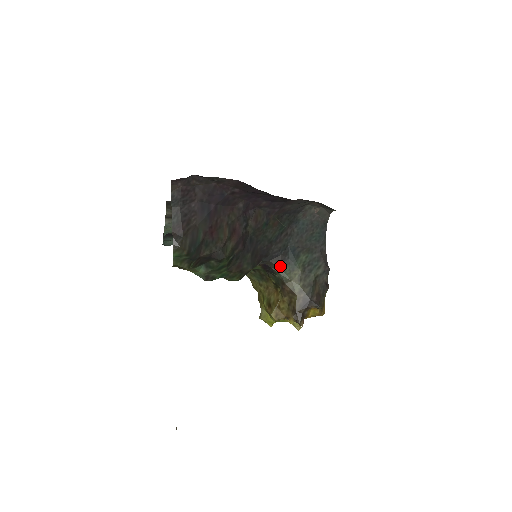
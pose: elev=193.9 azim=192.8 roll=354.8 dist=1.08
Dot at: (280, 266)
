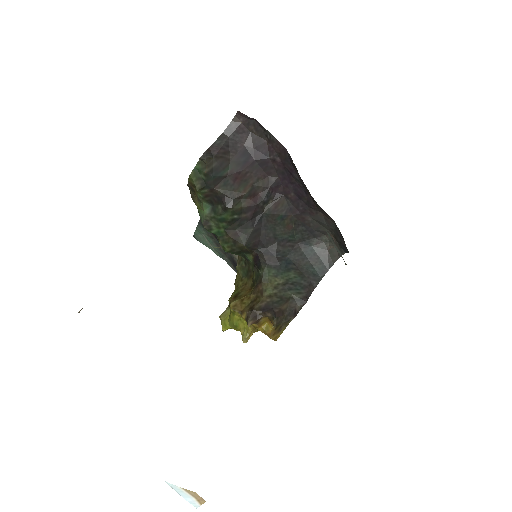
Dot at: (268, 265)
